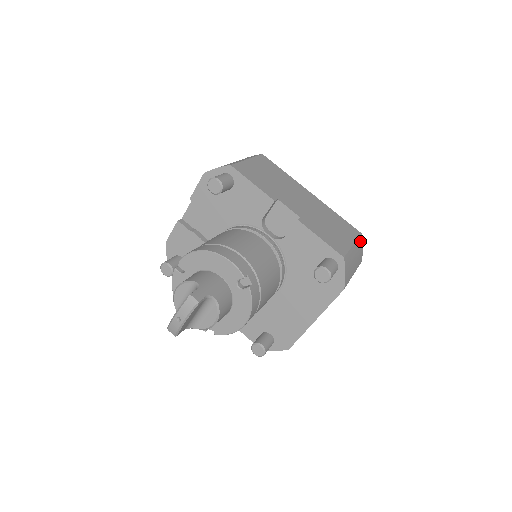
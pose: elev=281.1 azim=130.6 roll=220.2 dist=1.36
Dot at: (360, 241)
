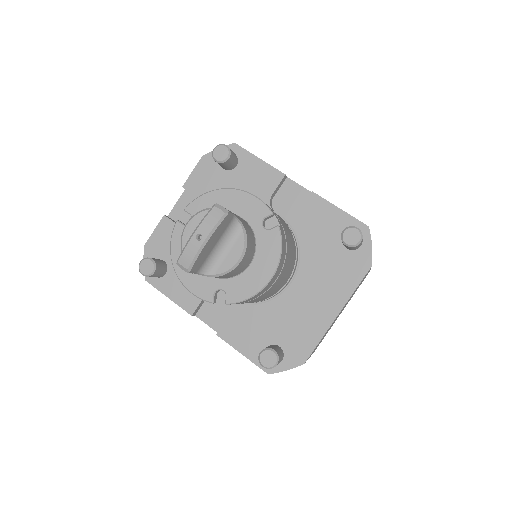
Dot at: occluded
